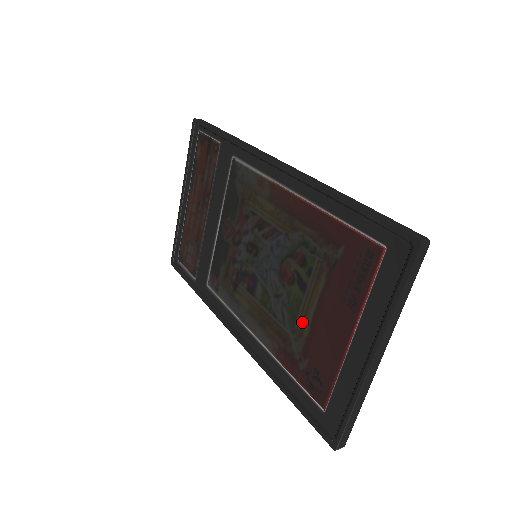
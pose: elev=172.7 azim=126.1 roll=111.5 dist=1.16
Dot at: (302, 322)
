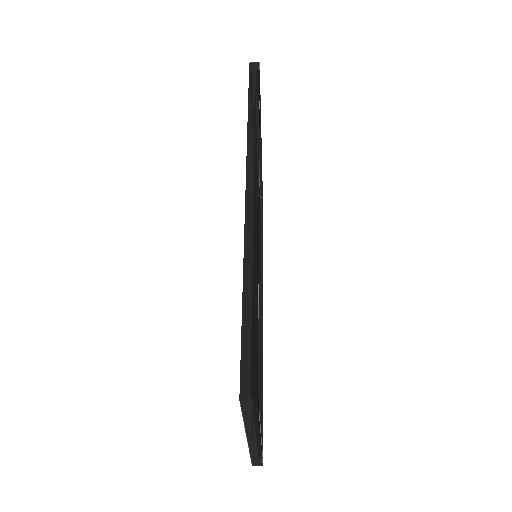
Dot at: occluded
